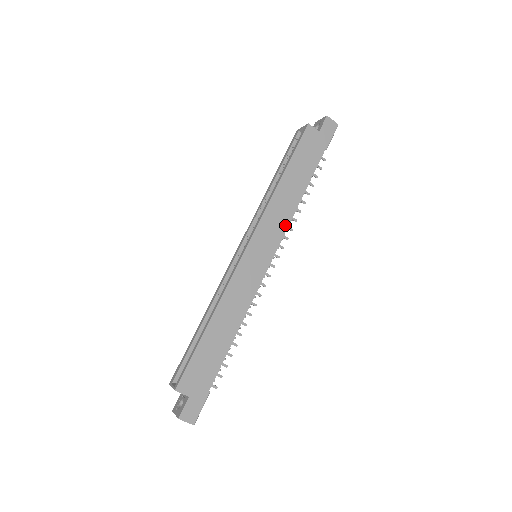
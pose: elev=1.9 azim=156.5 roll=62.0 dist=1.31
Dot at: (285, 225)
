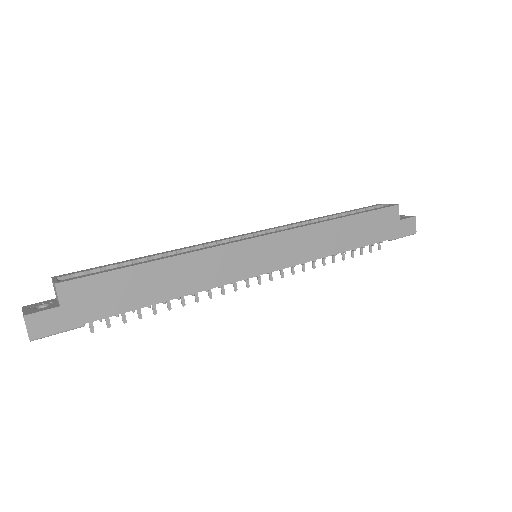
Dot at: (307, 258)
